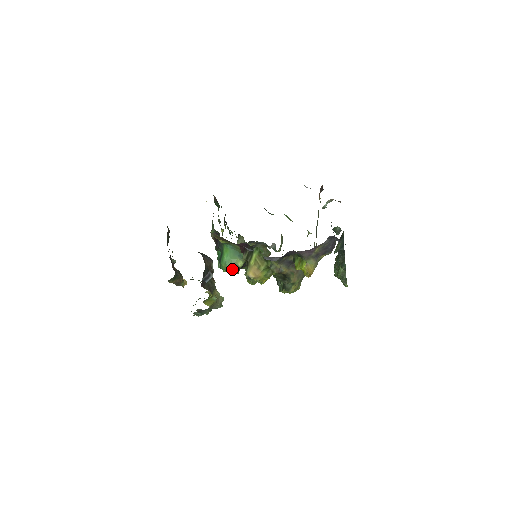
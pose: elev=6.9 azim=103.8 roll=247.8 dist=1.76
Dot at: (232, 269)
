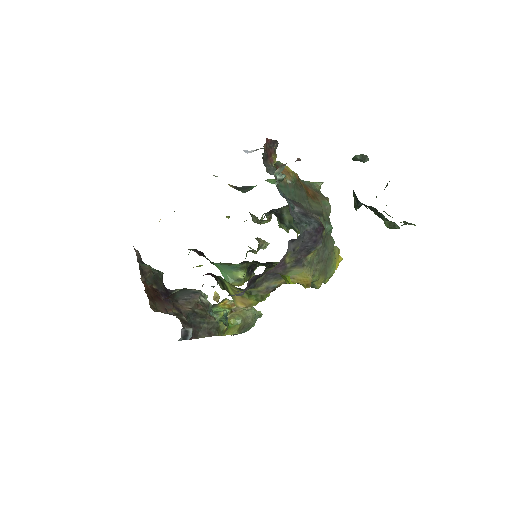
Dot at: (235, 285)
